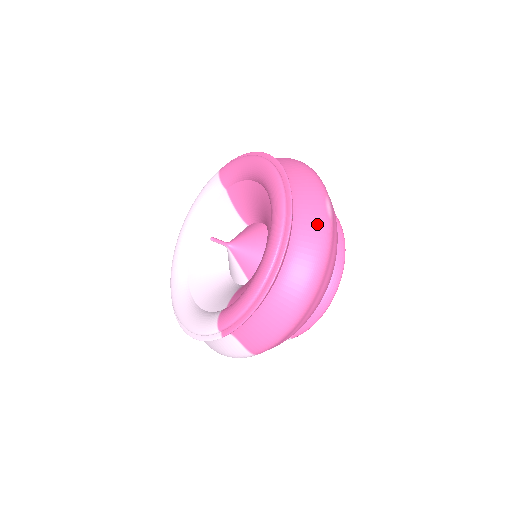
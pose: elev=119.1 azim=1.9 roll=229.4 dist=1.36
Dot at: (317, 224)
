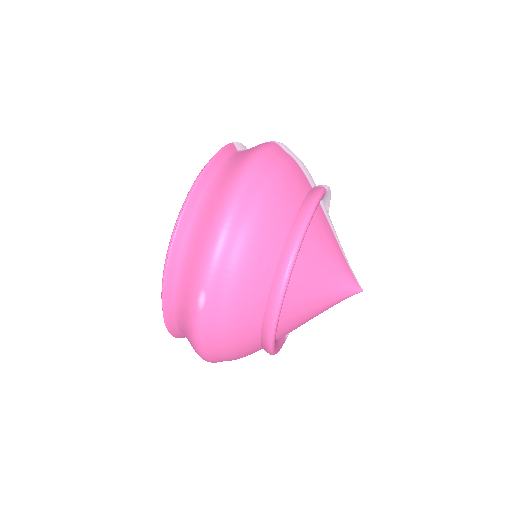
Dot at: (188, 313)
